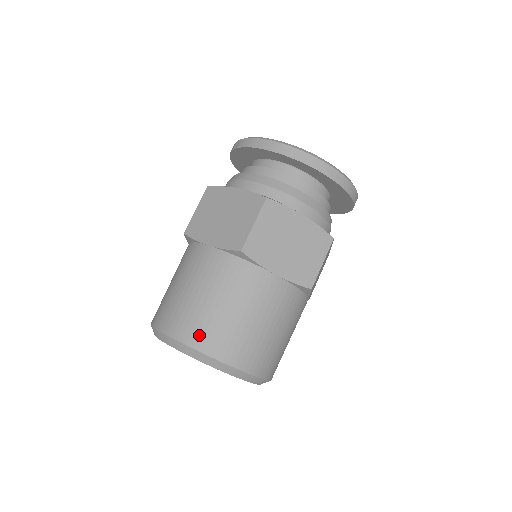
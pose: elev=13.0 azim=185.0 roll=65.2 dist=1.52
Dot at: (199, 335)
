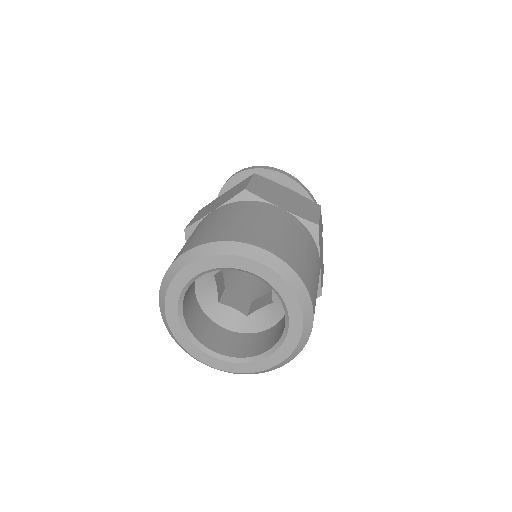
Dot at: (299, 266)
